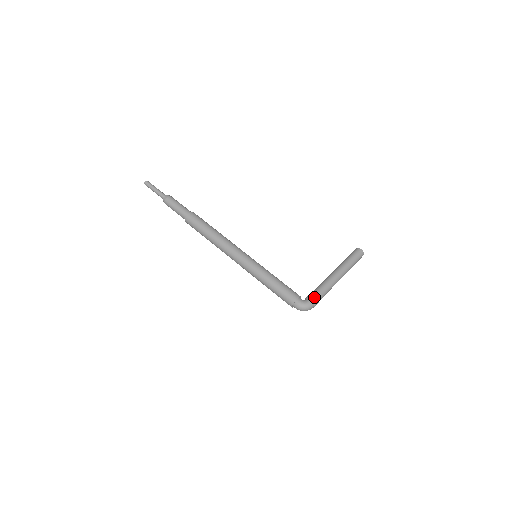
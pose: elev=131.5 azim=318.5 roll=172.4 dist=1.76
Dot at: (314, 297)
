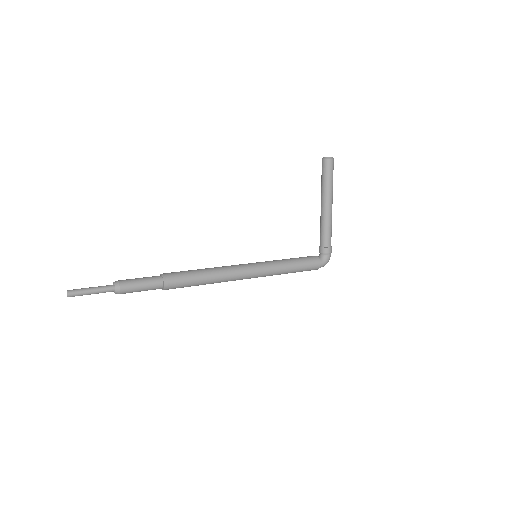
Dot at: (330, 250)
